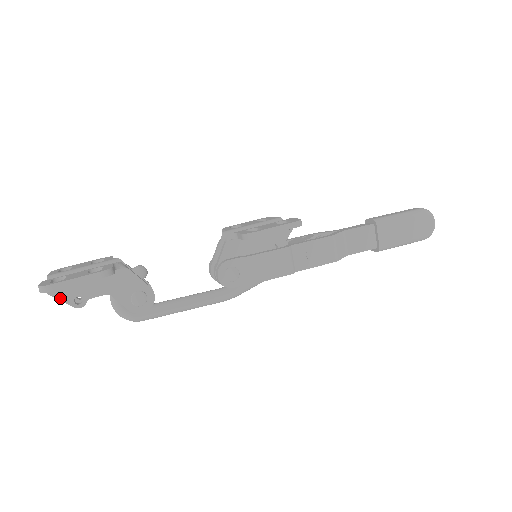
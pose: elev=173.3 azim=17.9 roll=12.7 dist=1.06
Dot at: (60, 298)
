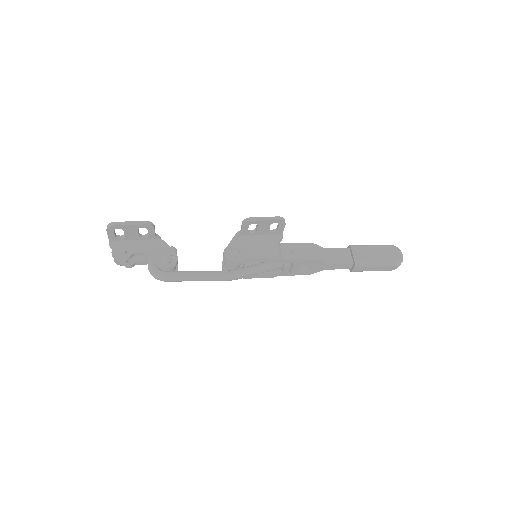
Dot at: (117, 249)
